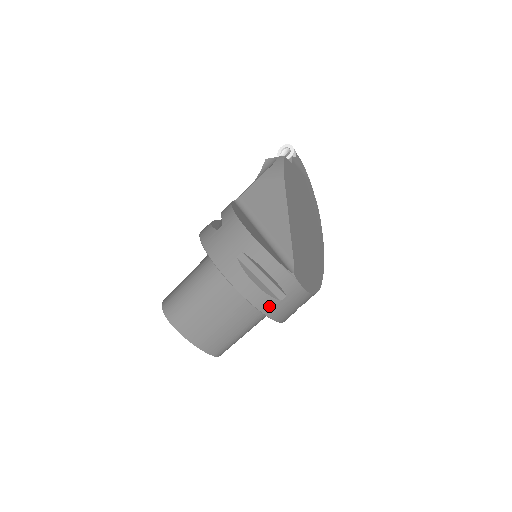
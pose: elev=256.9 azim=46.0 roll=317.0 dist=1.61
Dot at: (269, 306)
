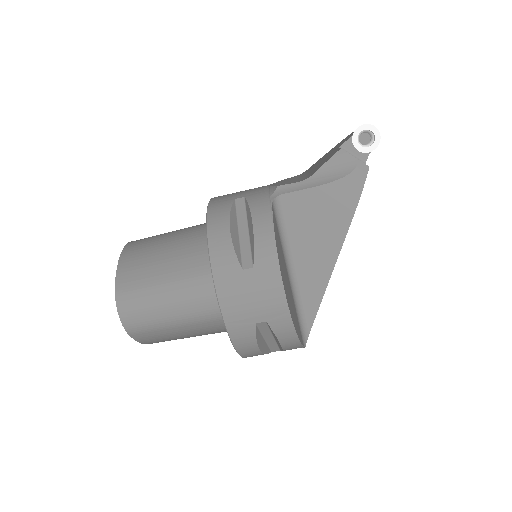
Dot at: occluded
